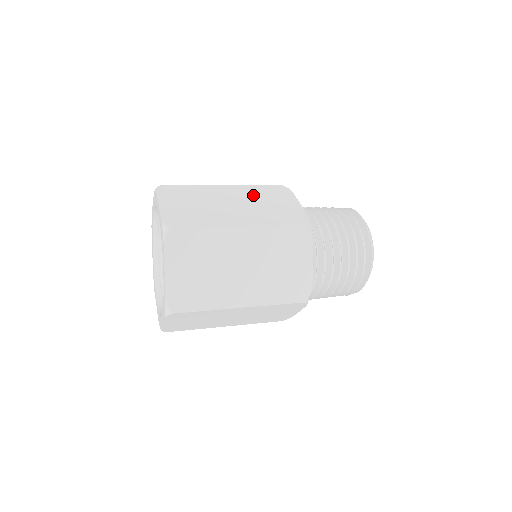
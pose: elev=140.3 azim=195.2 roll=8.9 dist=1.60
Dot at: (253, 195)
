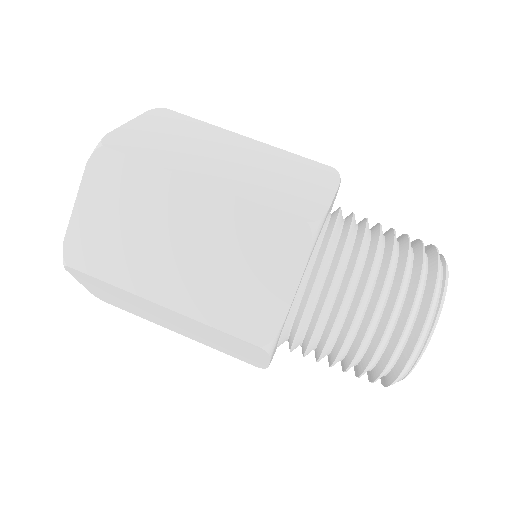
Dot at: (230, 234)
